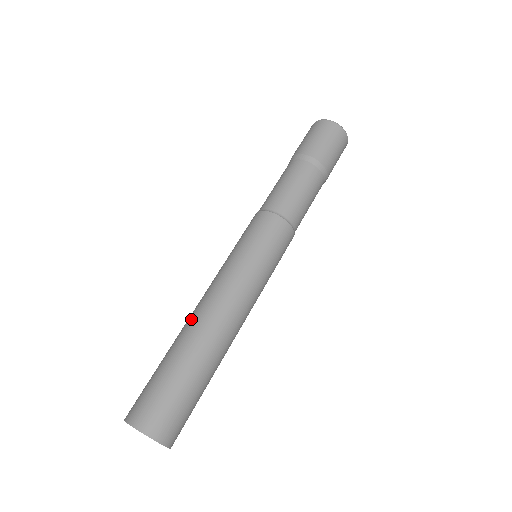
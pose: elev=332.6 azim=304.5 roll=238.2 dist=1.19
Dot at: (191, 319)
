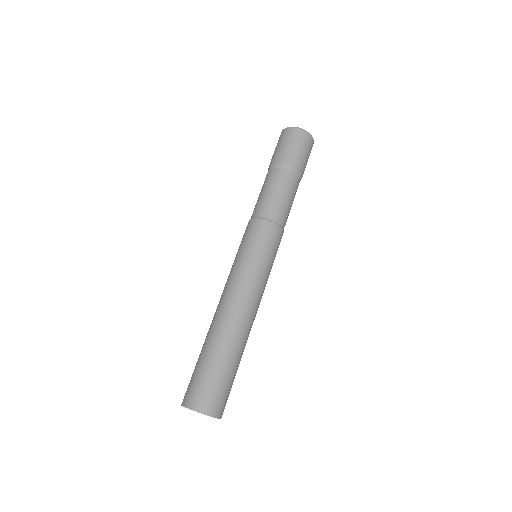
Dot at: (222, 320)
